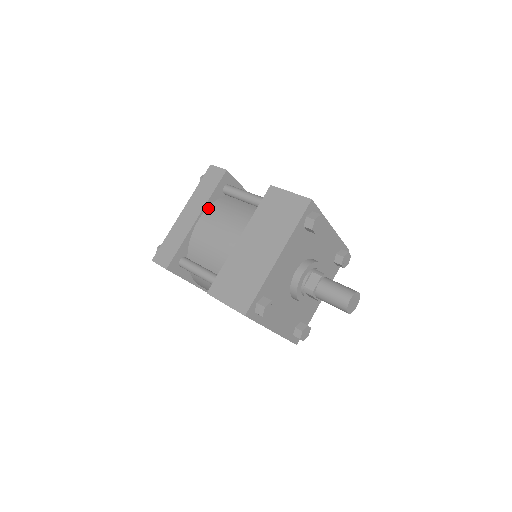
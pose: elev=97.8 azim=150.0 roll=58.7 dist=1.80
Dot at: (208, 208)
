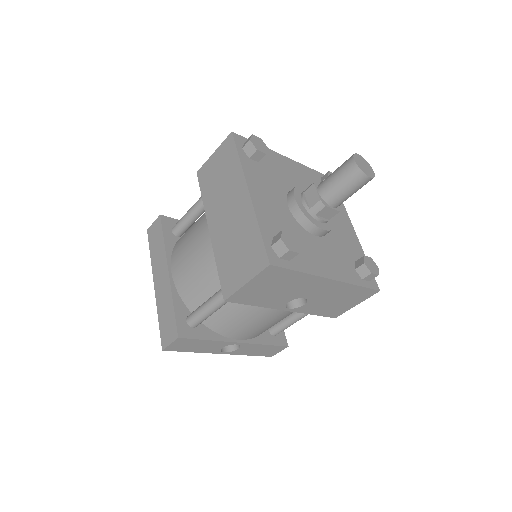
Dot at: (171, 256)
